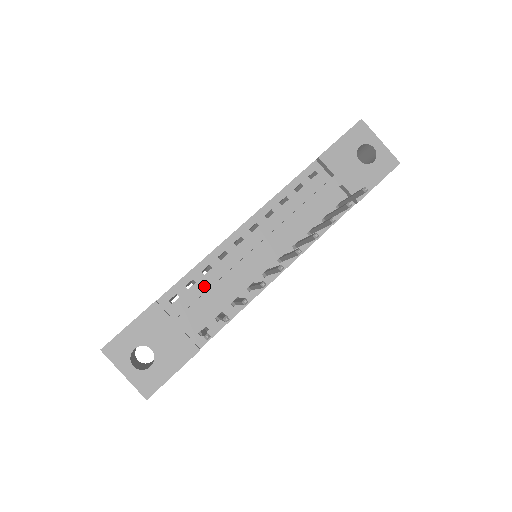
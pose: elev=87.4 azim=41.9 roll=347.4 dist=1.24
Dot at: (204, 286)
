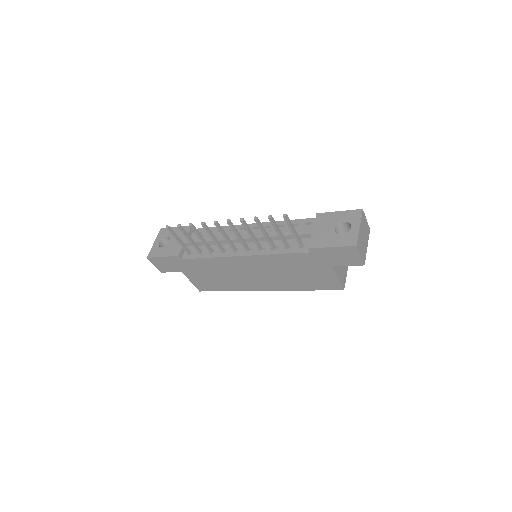
Dot at: occluded
